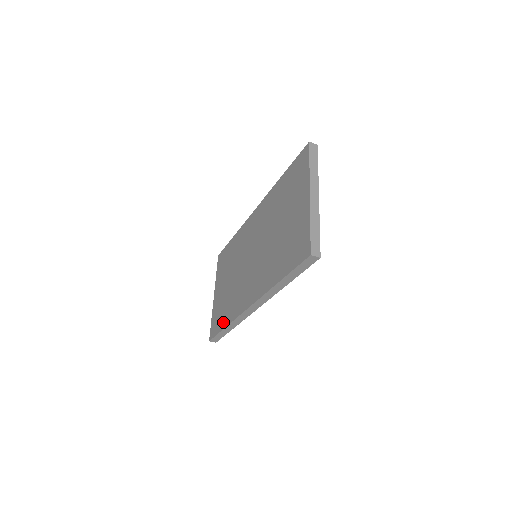
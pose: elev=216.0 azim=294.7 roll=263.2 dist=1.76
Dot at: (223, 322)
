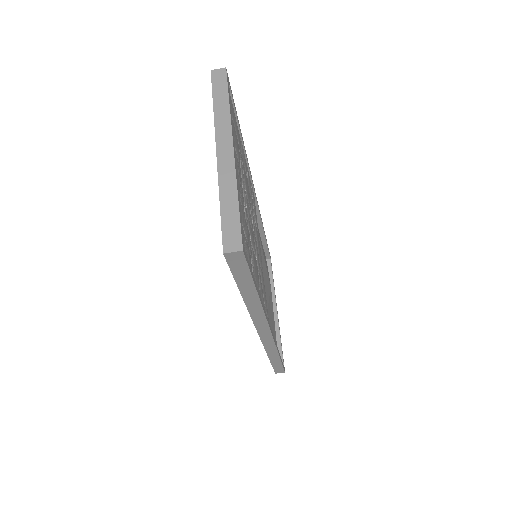
Dot at: occluded
